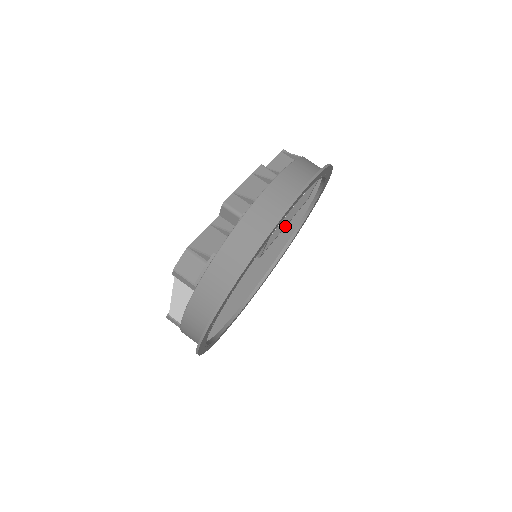
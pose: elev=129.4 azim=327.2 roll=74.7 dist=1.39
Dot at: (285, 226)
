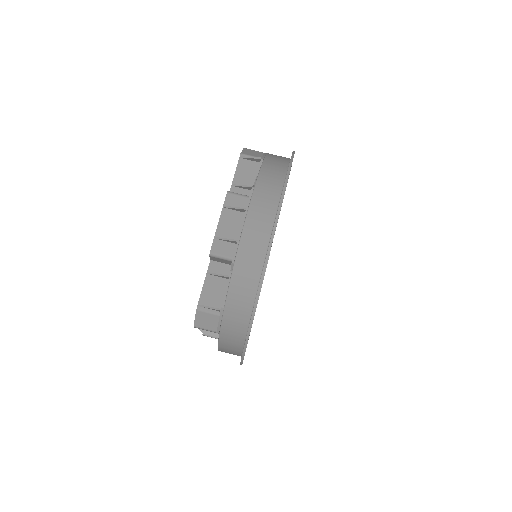
Dot at: occluded
